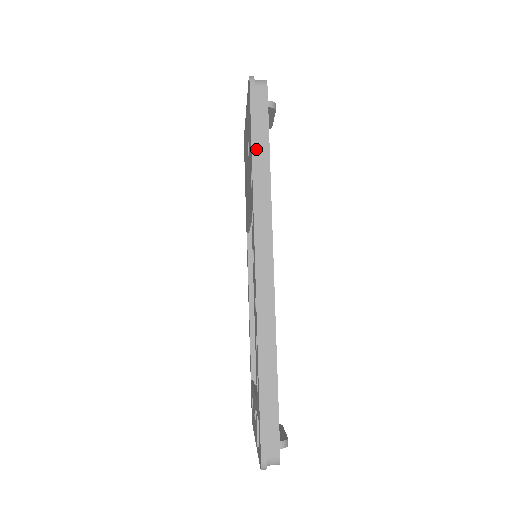
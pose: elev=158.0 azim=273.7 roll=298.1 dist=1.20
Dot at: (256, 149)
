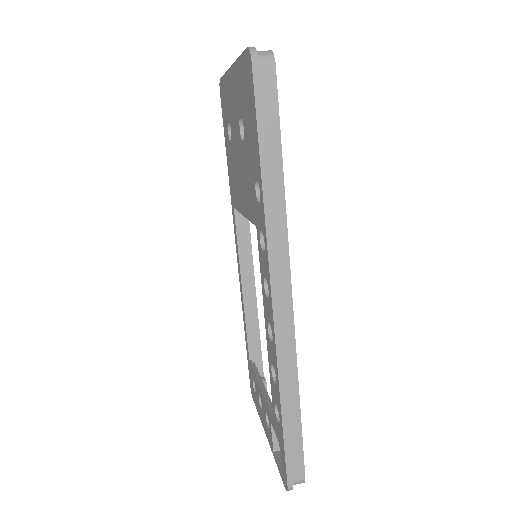
Dot at: (266, 160)
